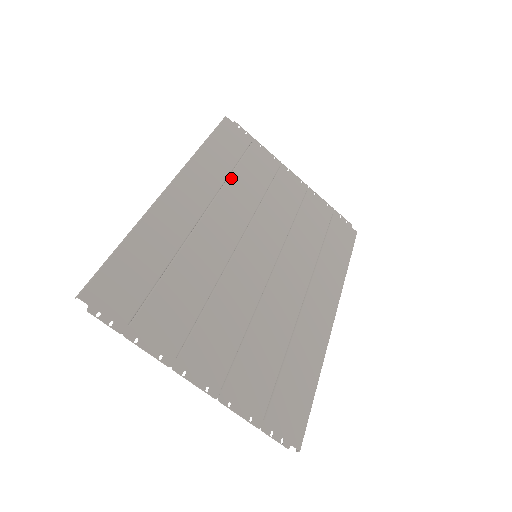
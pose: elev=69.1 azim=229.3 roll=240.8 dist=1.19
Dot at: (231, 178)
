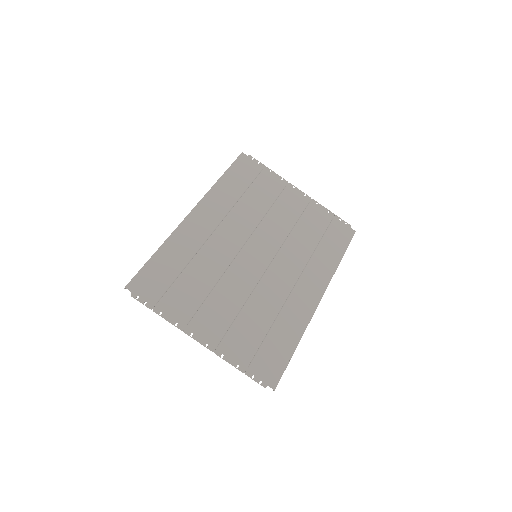
Dot at: (241, 200)
